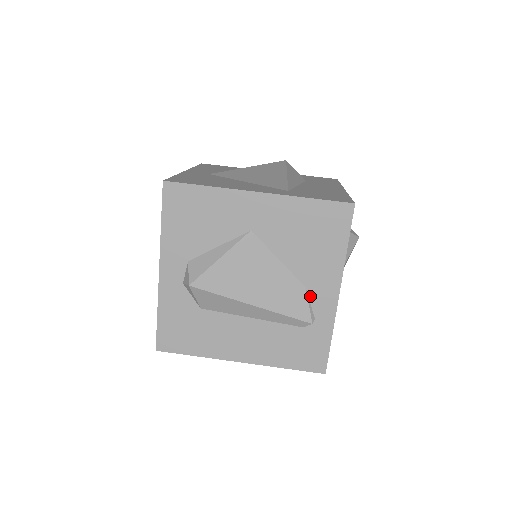
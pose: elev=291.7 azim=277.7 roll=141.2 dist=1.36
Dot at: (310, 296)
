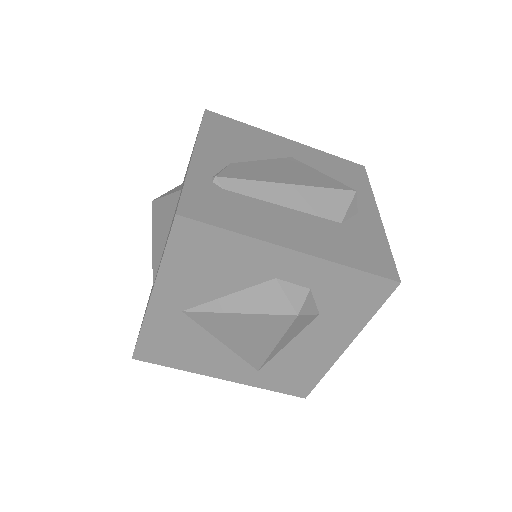
Dot at: occluded
